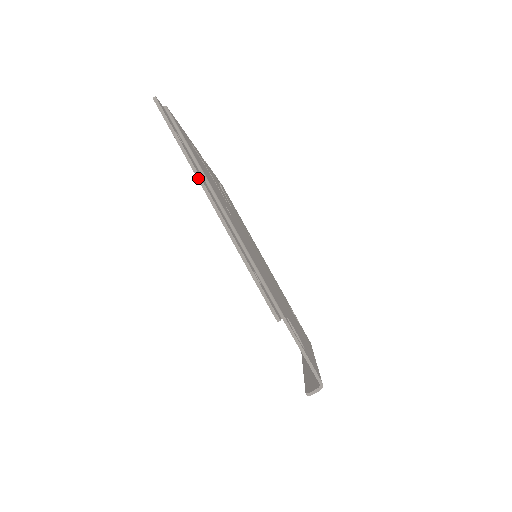
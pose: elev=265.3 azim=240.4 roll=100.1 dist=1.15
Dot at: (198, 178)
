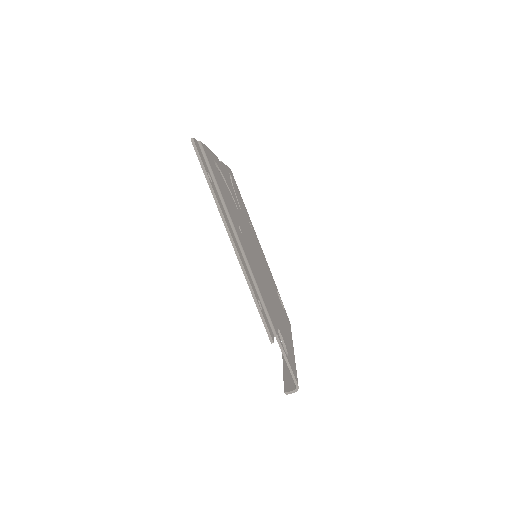
Dot at: (222, 218)
